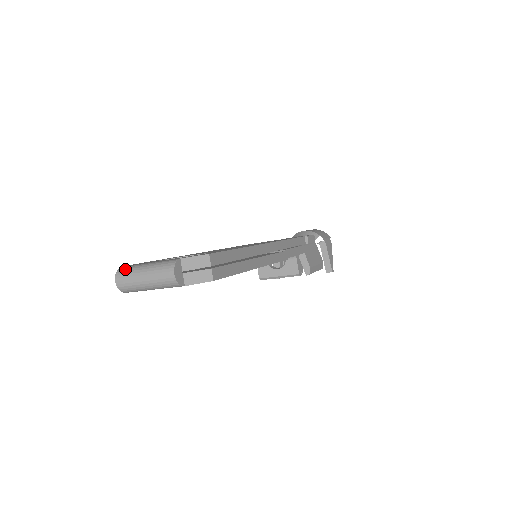
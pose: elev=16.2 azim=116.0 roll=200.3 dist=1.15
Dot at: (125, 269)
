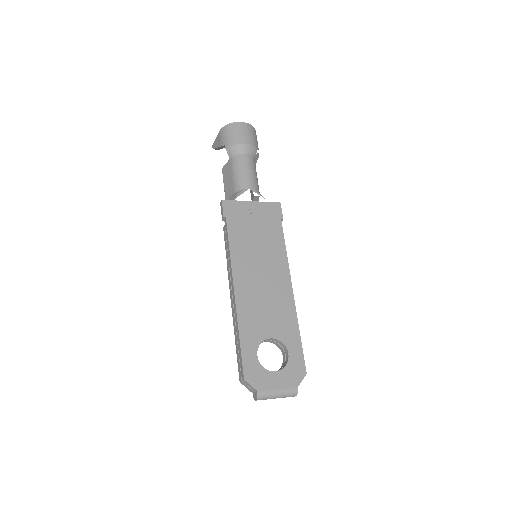
Dot at: (264, 396)
